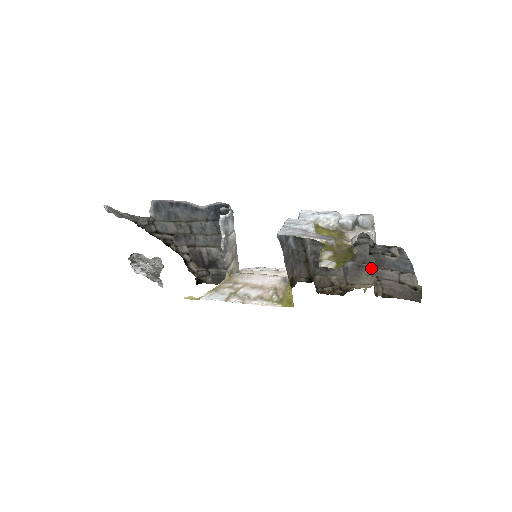
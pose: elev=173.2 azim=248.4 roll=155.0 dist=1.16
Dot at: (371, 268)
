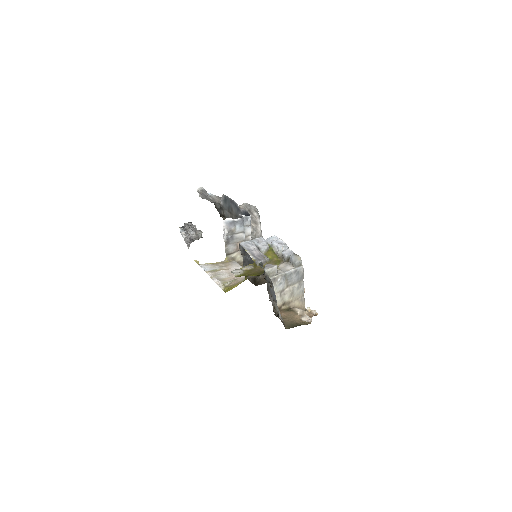
Dot at: occluded
